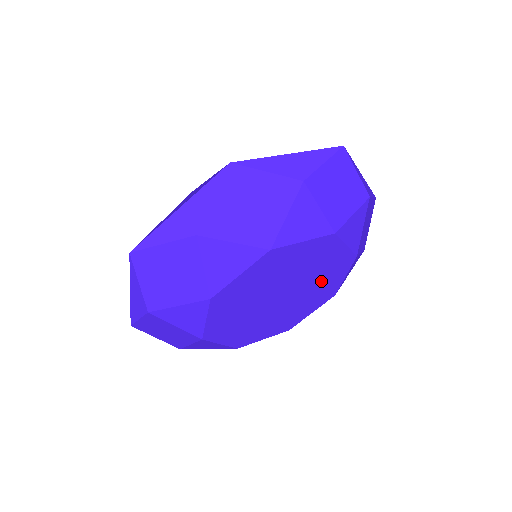
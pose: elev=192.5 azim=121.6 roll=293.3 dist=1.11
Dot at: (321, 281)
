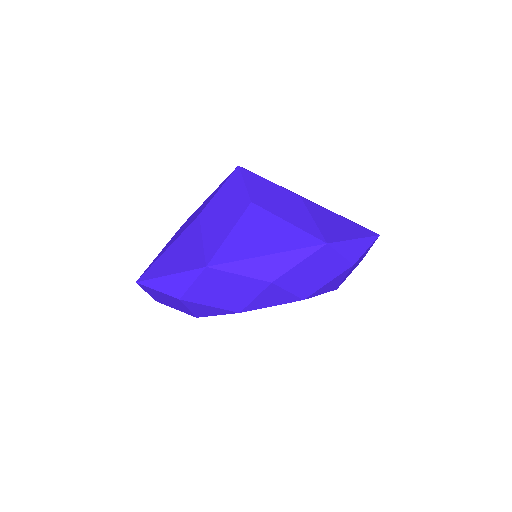
Dot at: occluded
